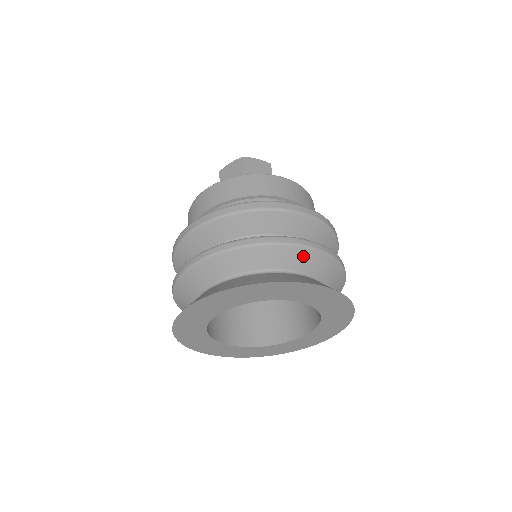
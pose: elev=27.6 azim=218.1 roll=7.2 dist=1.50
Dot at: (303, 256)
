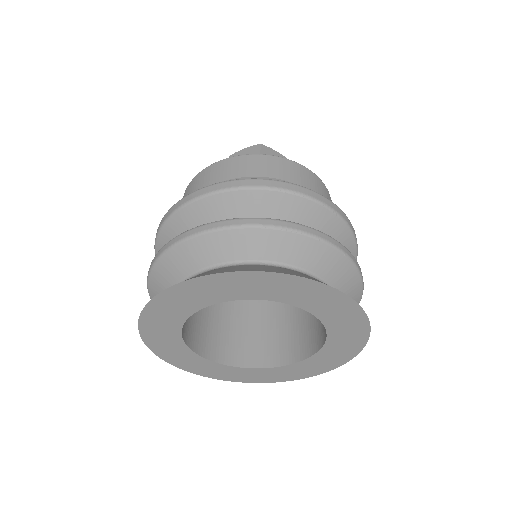
Dot at: (211, 244)
